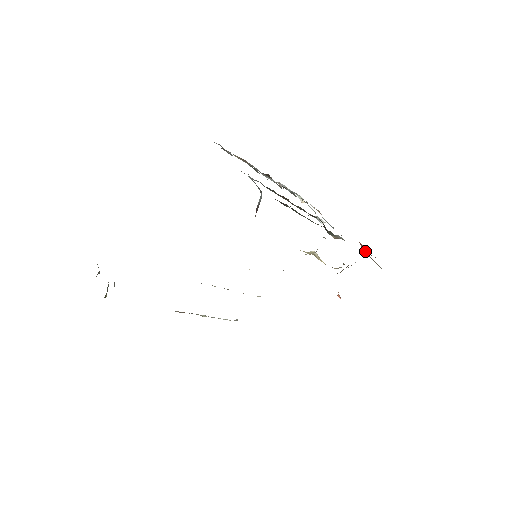
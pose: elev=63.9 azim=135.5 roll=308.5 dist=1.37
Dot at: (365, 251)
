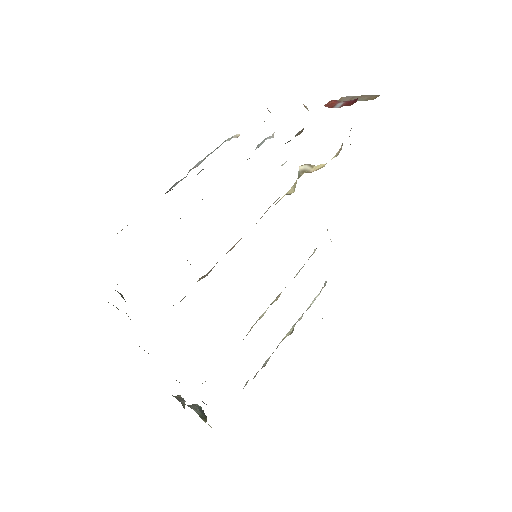
Dot at: (344, 98)
